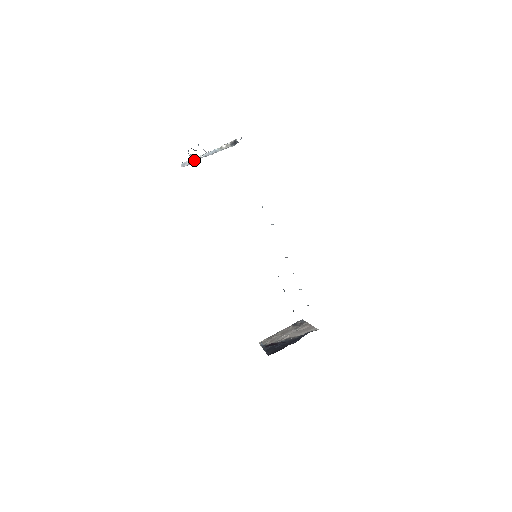
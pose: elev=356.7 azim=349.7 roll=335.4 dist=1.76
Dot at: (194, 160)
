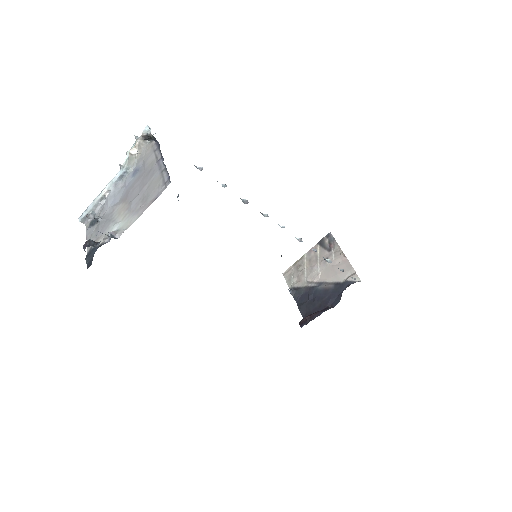
Dot at: (97, 205)
